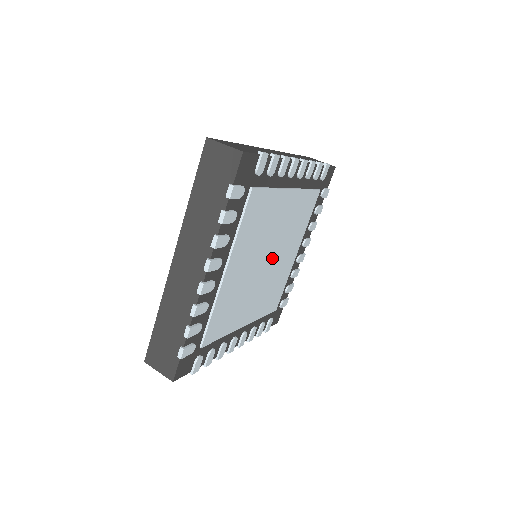
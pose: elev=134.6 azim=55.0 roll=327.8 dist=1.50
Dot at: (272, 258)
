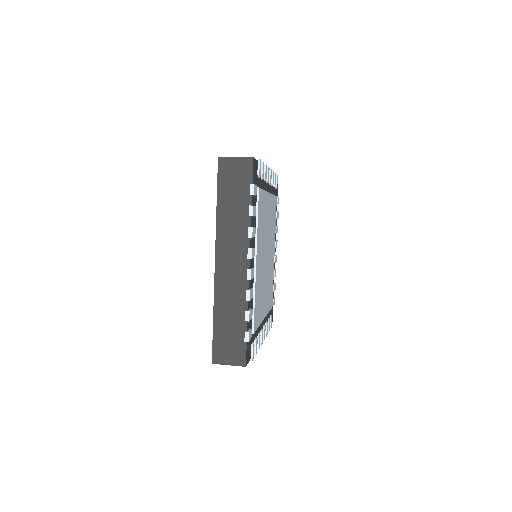
Dot at: (268, 254)
